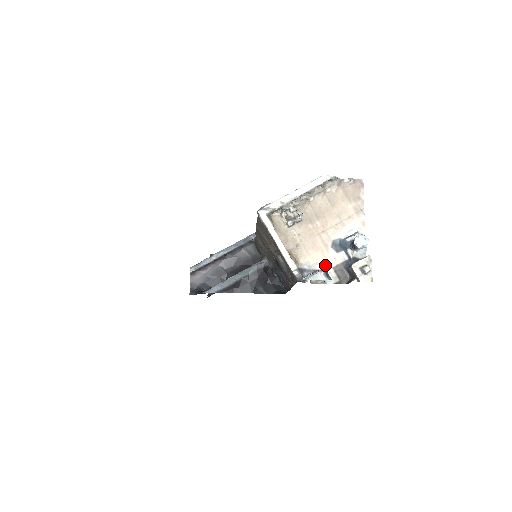
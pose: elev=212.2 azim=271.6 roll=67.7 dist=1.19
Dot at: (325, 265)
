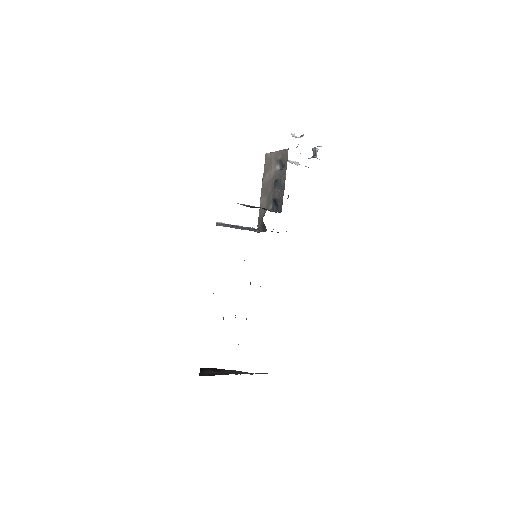
Dot at: occluded
